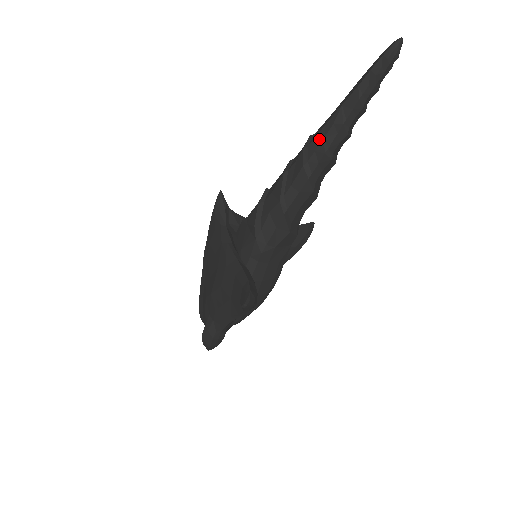
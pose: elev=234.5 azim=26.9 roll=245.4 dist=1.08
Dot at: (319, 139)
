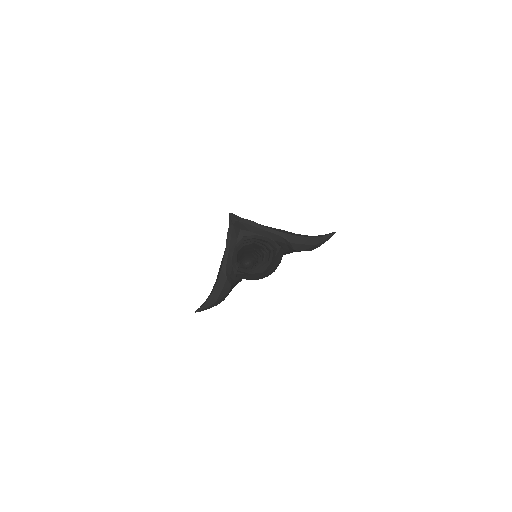
Dot at: (237, 258)
